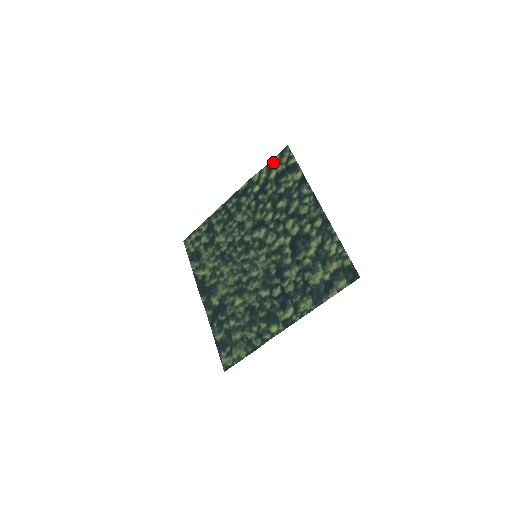
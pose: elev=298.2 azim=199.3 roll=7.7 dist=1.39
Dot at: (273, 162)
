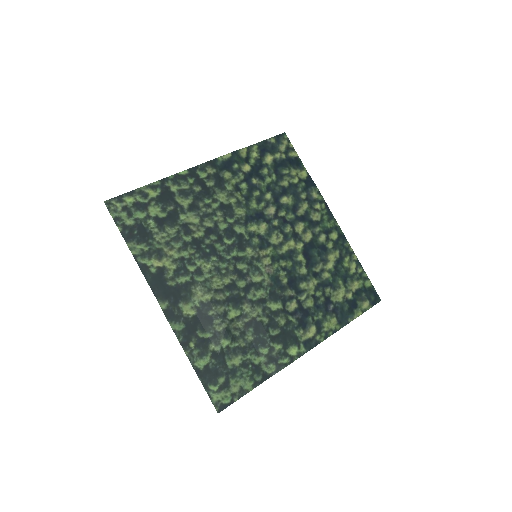
Dot at: (267, 144)
